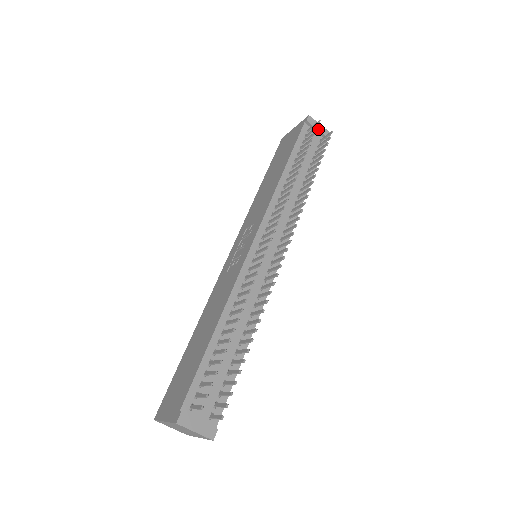
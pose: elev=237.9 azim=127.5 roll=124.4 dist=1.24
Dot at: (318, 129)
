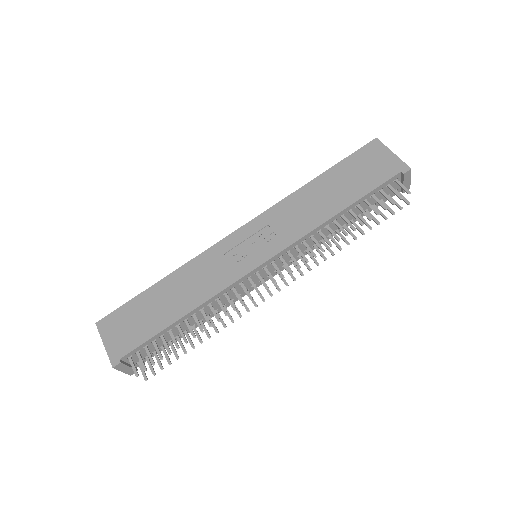
Dot at: (404, 183)
